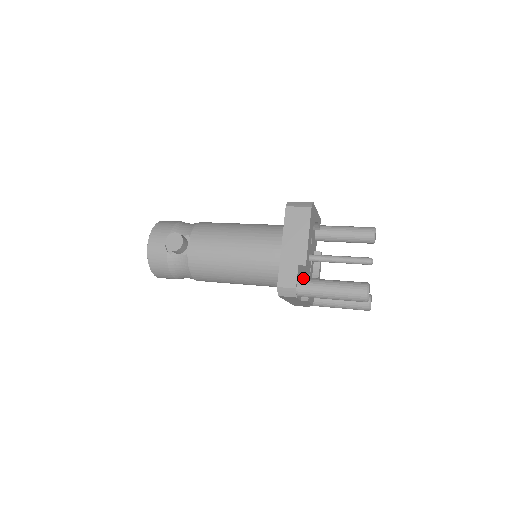
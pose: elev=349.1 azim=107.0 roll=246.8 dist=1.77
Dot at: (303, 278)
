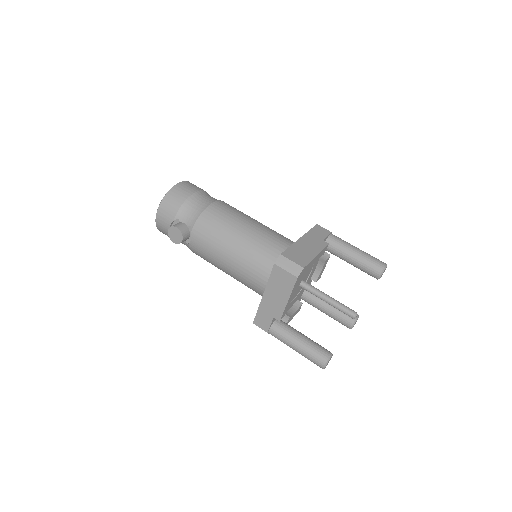
Dot at: (277, 325)
